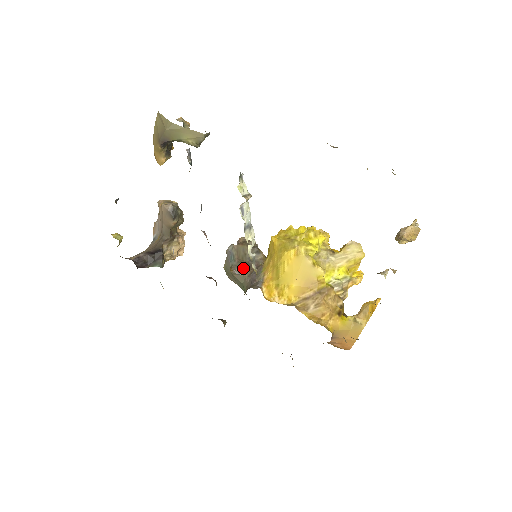
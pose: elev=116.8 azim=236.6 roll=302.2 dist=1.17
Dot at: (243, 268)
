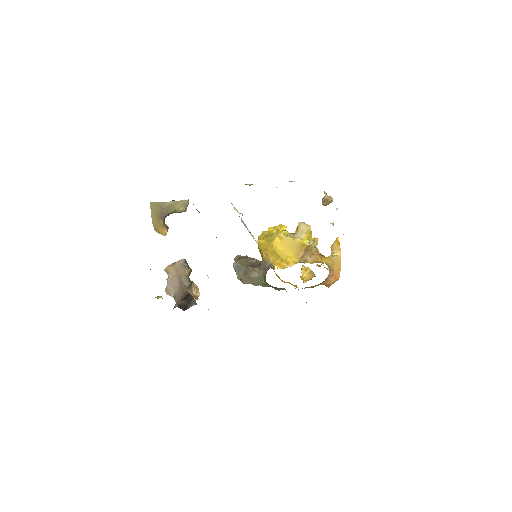
Dot at: (252, 268)
